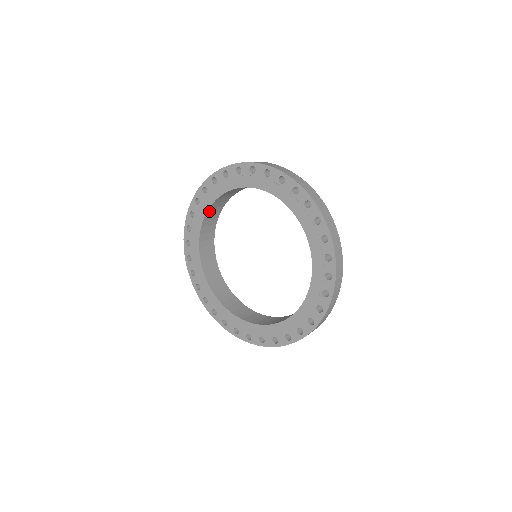
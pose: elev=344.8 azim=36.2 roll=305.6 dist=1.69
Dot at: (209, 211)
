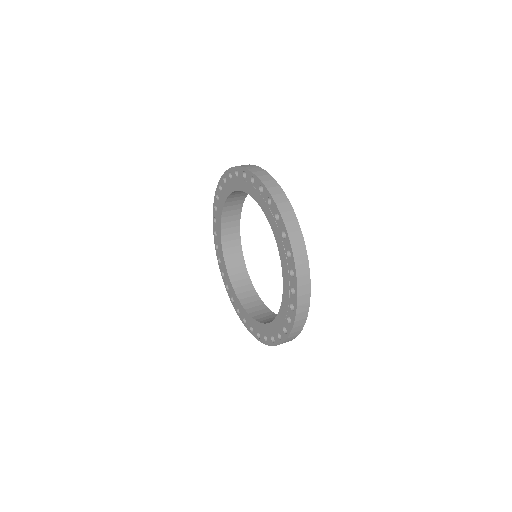
Dot at: (228, 200)
